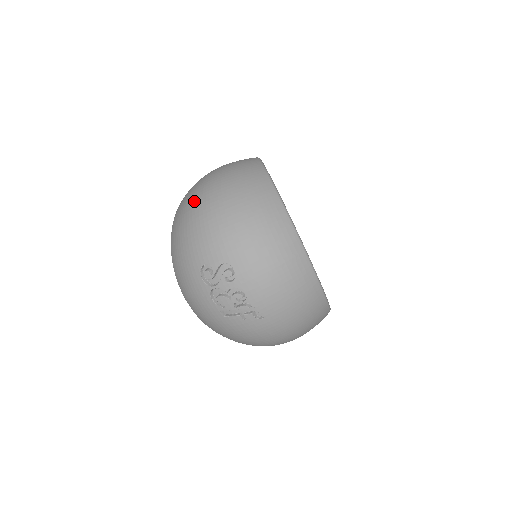
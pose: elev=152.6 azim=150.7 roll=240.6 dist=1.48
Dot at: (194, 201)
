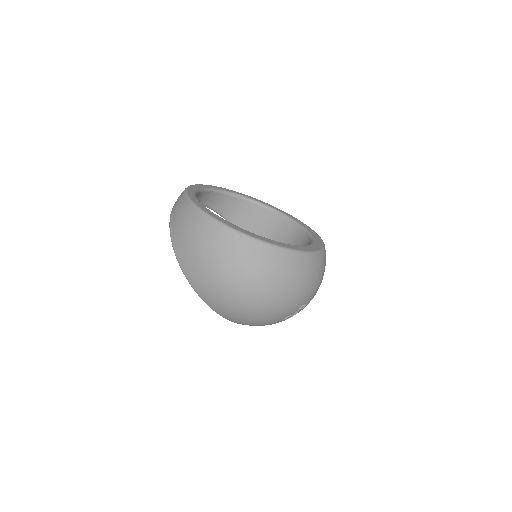
Dot at: (245, 305)
